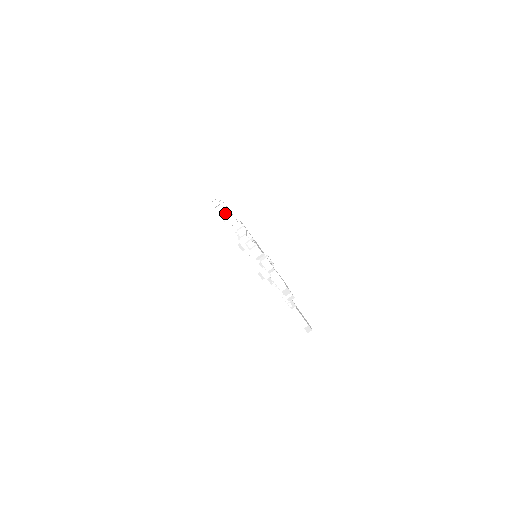
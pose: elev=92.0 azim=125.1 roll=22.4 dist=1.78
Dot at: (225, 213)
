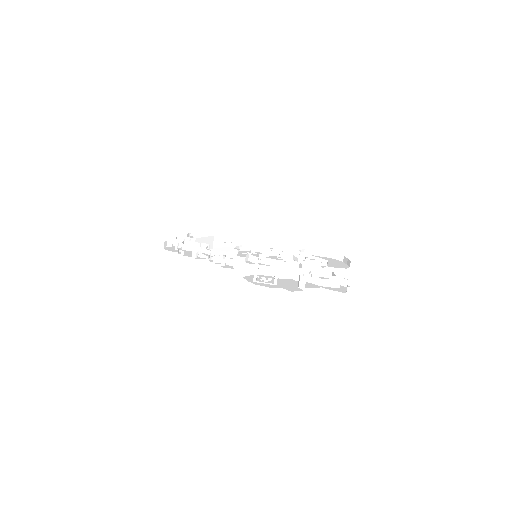
Dot at: (196, 253)
